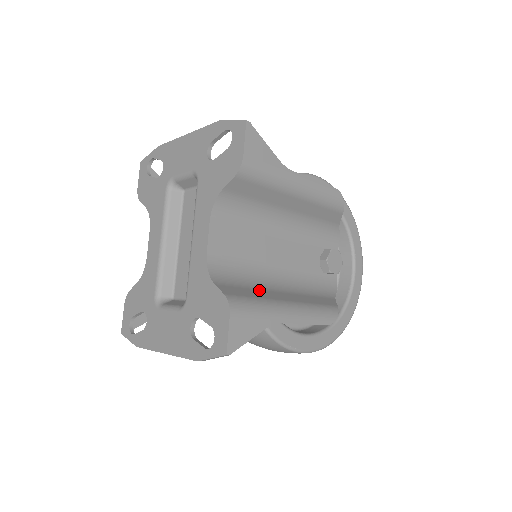
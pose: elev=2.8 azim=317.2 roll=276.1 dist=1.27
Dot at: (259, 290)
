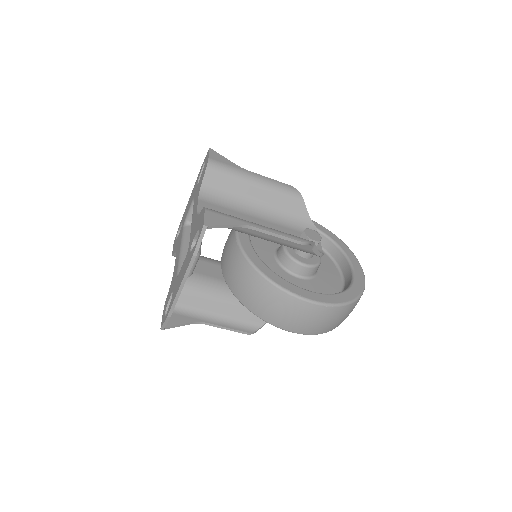
Dot at: occluded
